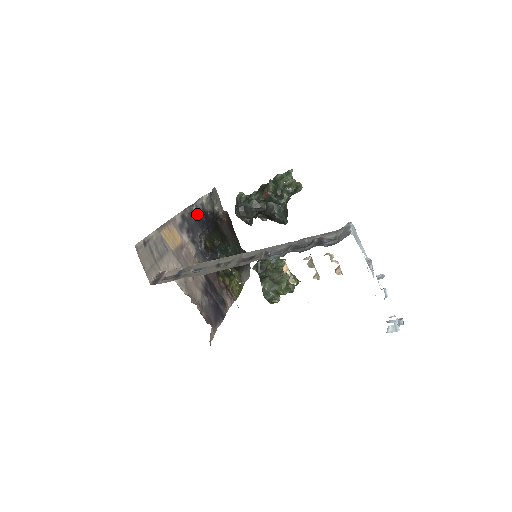
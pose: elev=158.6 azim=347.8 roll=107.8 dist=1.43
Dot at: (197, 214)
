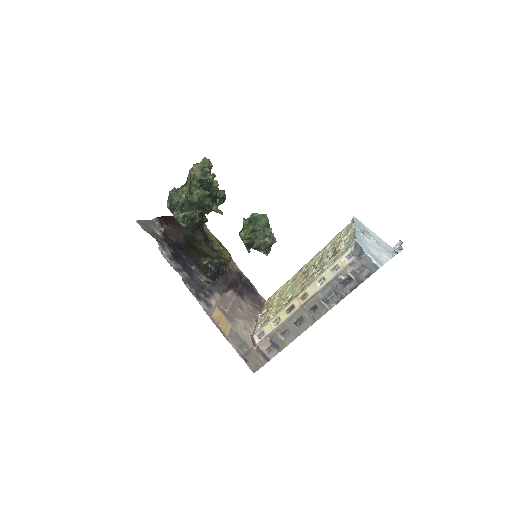
Dot at: (183, 272)
